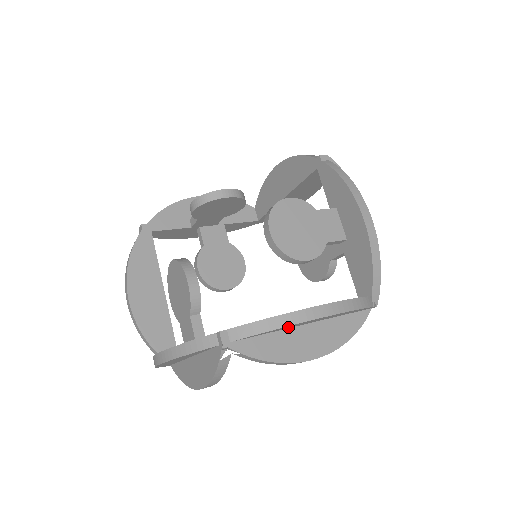
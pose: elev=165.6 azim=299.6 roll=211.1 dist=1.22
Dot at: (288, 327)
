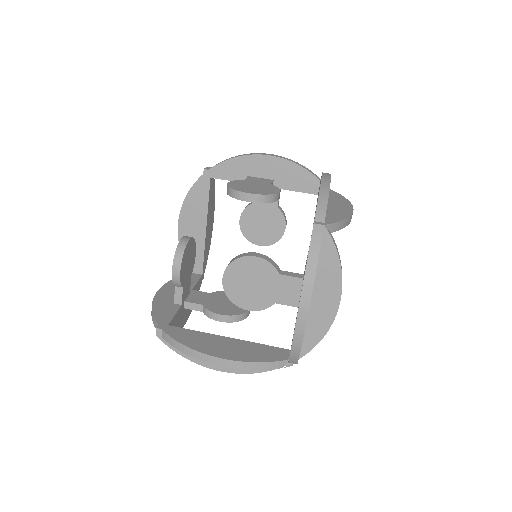
Dot at: occluded
